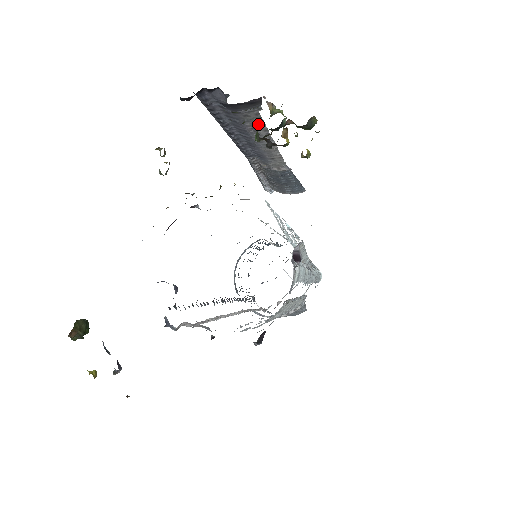
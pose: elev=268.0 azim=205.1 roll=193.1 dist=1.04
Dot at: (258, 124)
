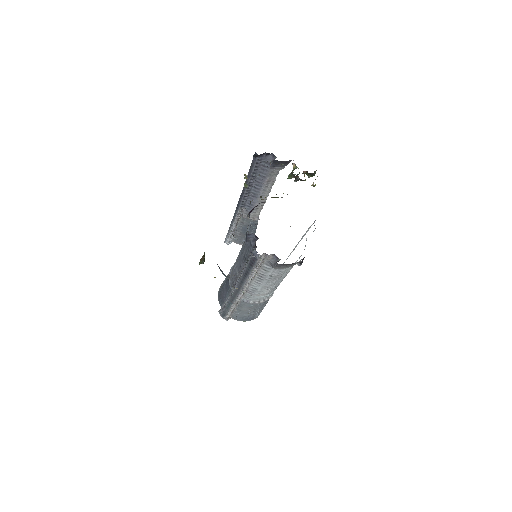
Dot at: (273, 179)
